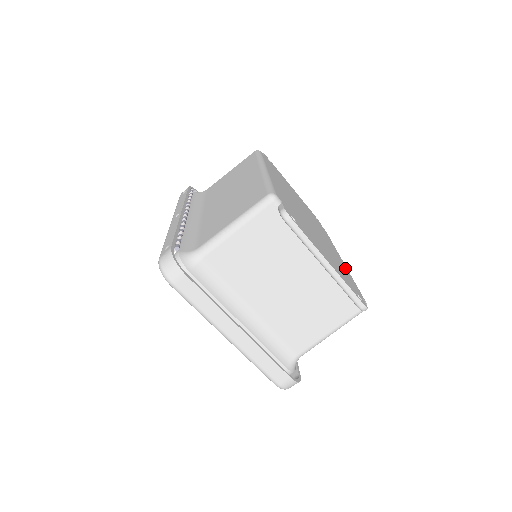
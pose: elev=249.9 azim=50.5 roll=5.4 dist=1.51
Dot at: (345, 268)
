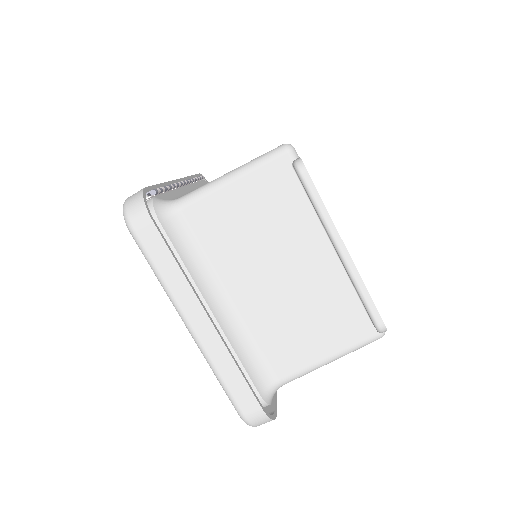
Dot at: occluded
